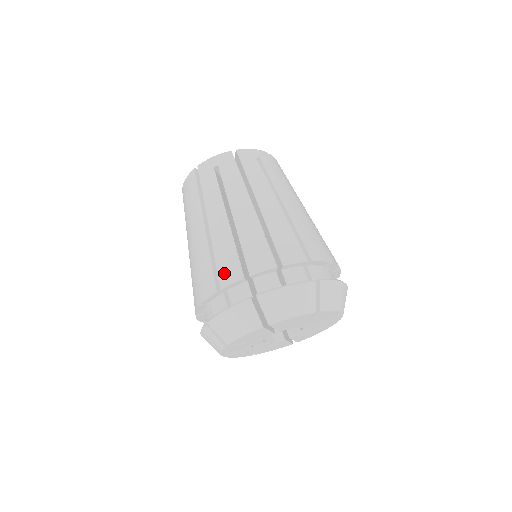
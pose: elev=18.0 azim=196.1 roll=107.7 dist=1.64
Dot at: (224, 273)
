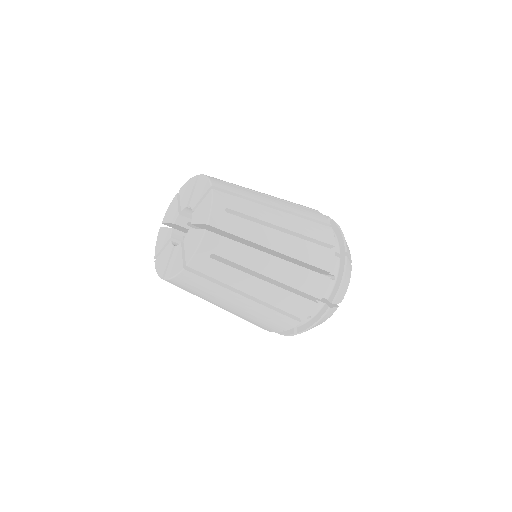
Dot at: (299, 312)
